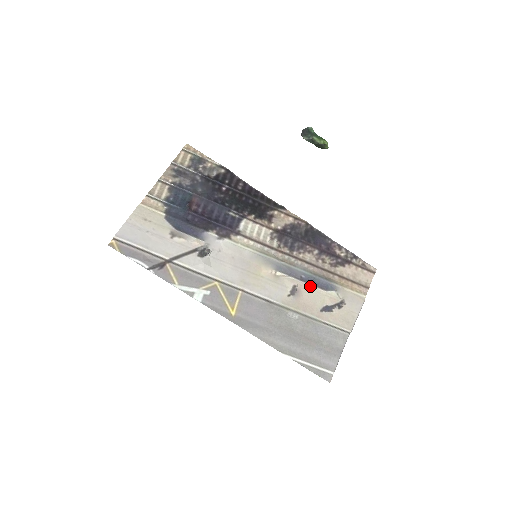
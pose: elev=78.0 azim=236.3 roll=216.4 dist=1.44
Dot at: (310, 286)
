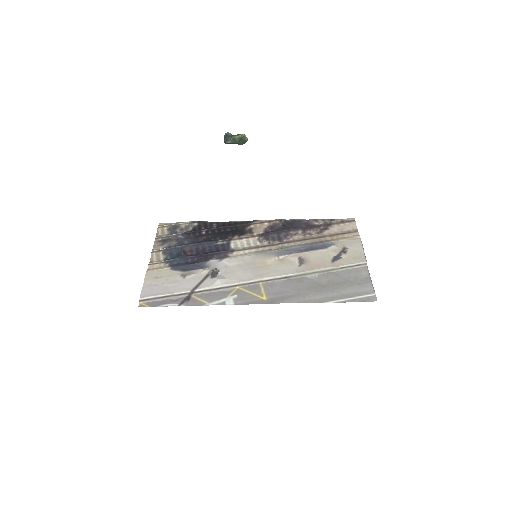
Dot at: (311, 252)
